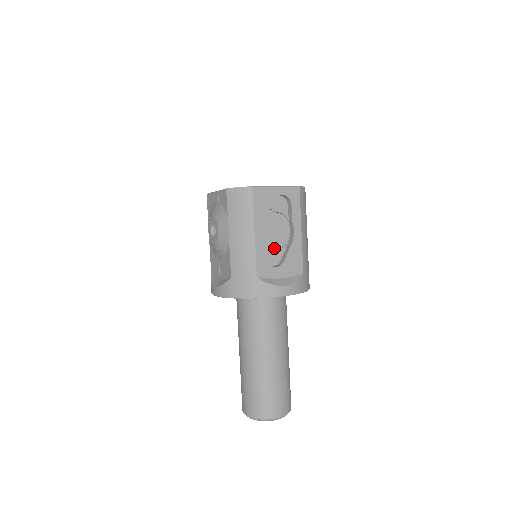
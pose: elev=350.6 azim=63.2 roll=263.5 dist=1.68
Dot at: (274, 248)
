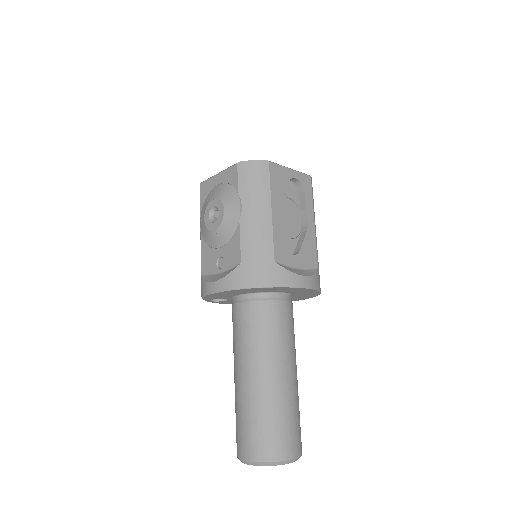
Dot at: (287, 236)
